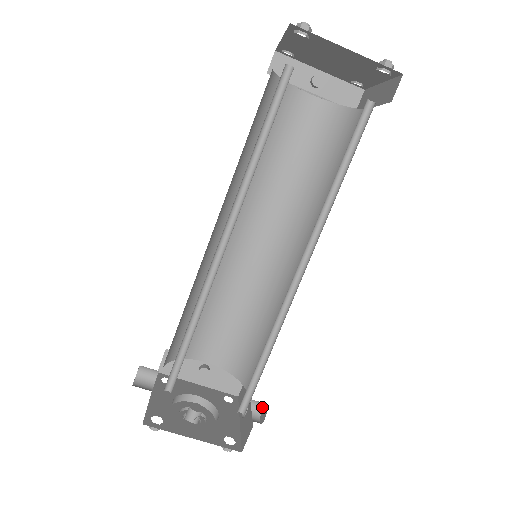
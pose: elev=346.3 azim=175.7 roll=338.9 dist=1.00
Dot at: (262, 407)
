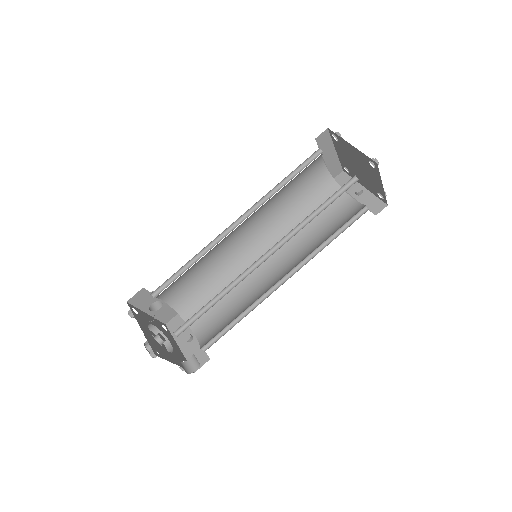
Dot at: occluded
